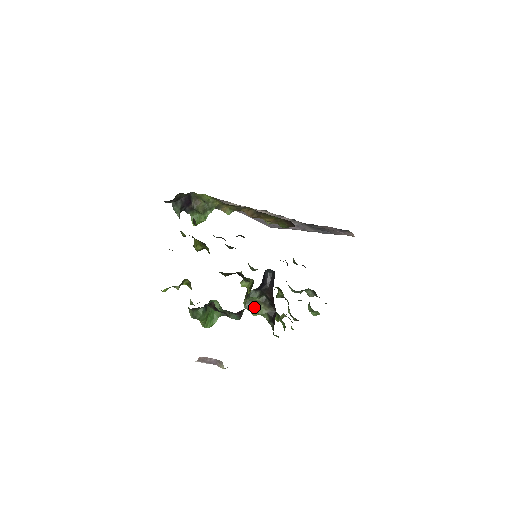
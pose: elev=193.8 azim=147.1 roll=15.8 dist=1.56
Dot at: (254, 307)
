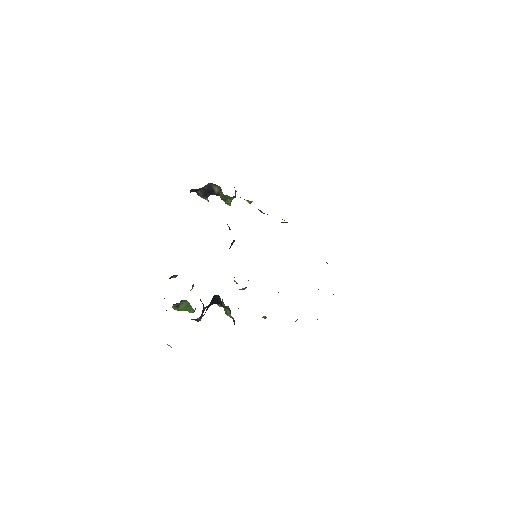
Dot at: (226, 309)
